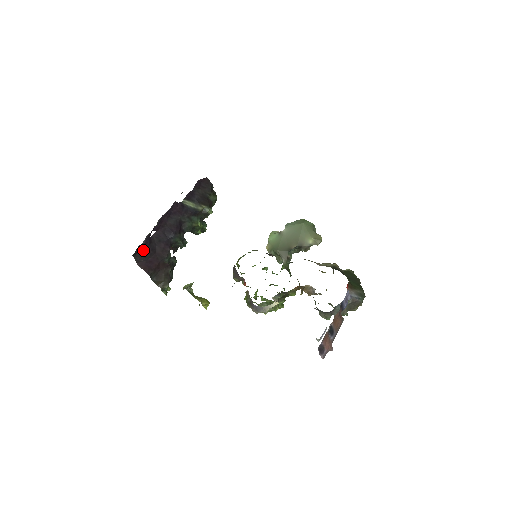
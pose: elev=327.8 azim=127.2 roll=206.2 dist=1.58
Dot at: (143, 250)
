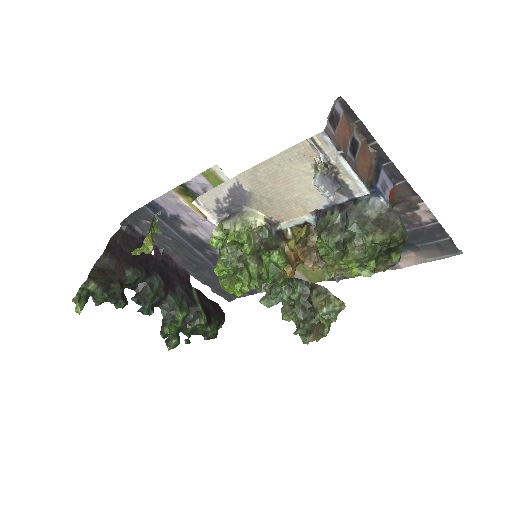
Dot at: (132, 238)
